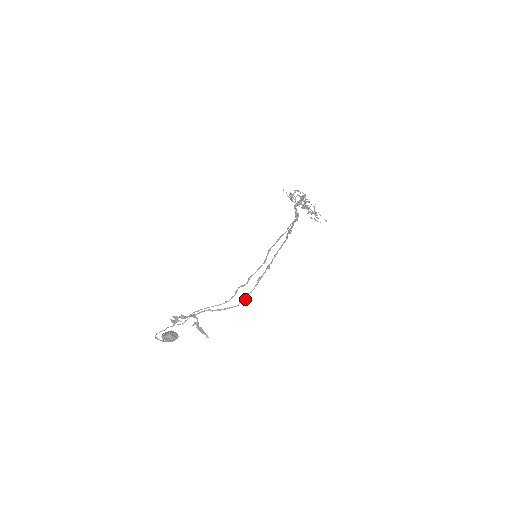
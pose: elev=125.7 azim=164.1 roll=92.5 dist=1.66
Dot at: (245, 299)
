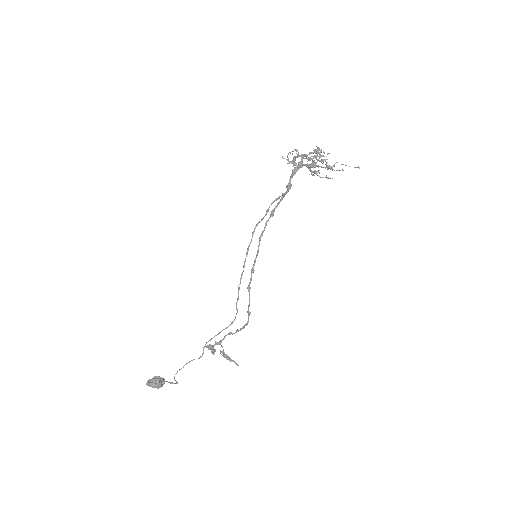
Dot at: (249, 314)
